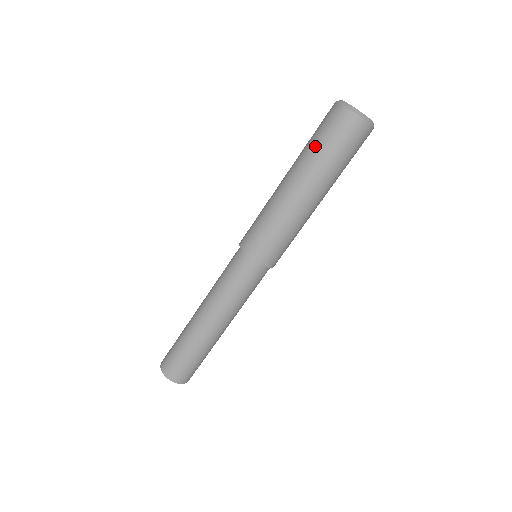
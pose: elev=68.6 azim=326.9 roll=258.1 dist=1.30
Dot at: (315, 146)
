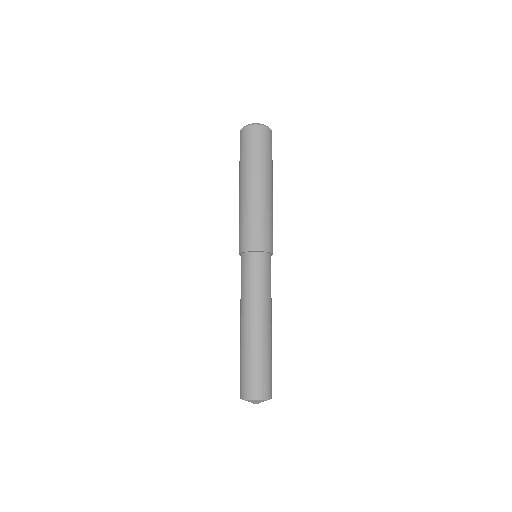
Dot at: (255, 156)
